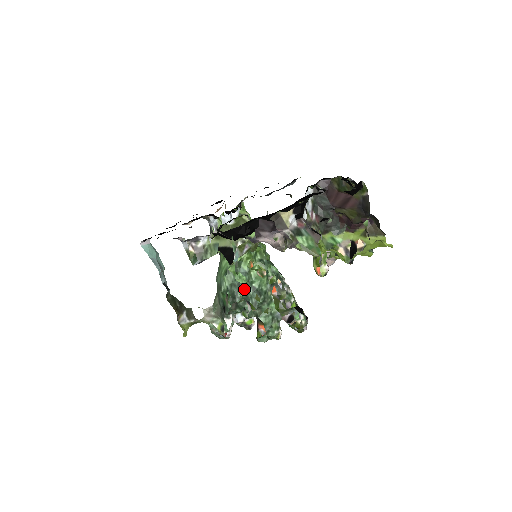
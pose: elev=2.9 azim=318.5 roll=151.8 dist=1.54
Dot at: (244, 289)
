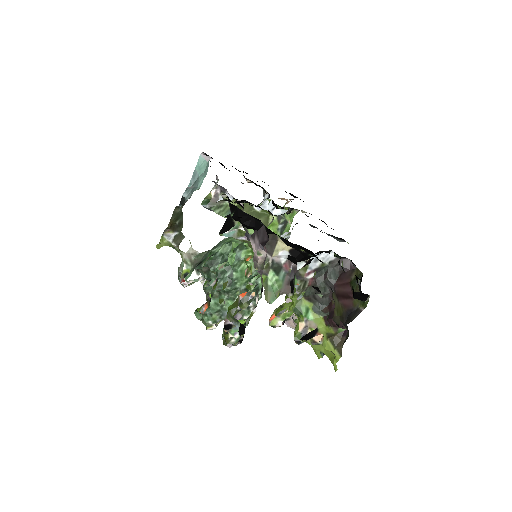
Dot at: (224, 267)
